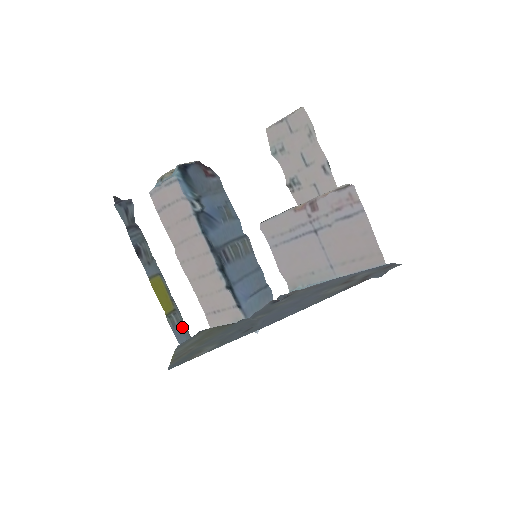
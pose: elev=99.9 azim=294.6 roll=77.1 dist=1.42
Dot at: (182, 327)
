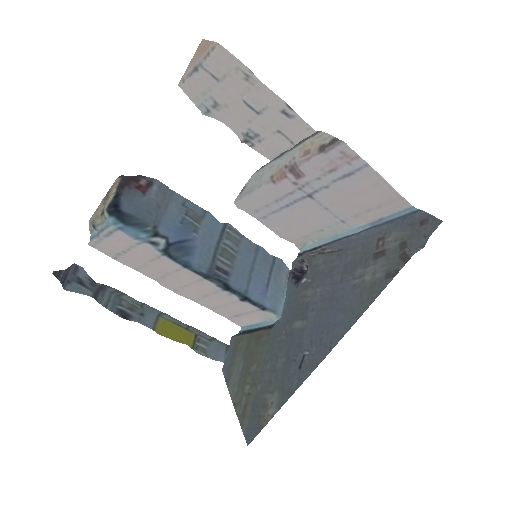
Dot at: (213, 345)
